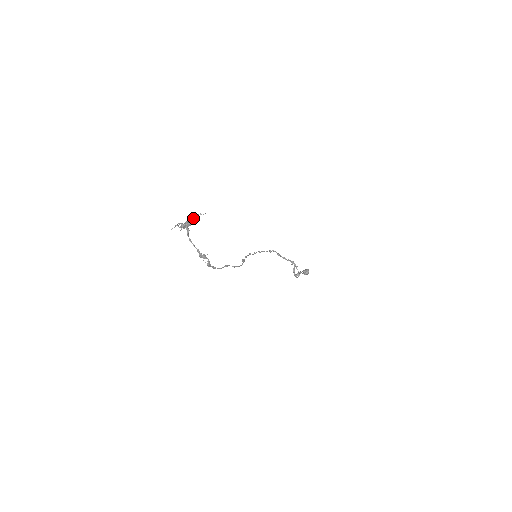
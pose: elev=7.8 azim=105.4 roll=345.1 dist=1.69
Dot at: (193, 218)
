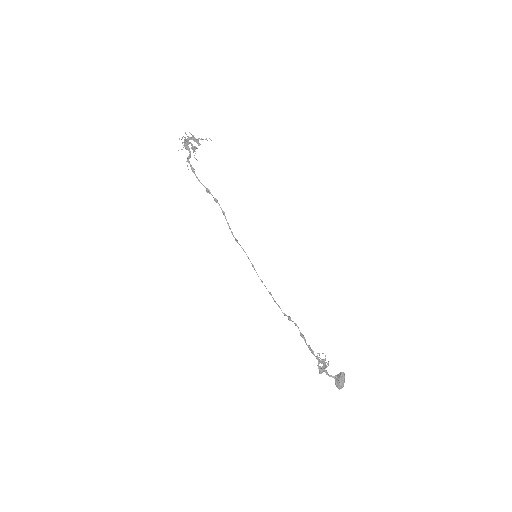
Dot at: (198, 139)
